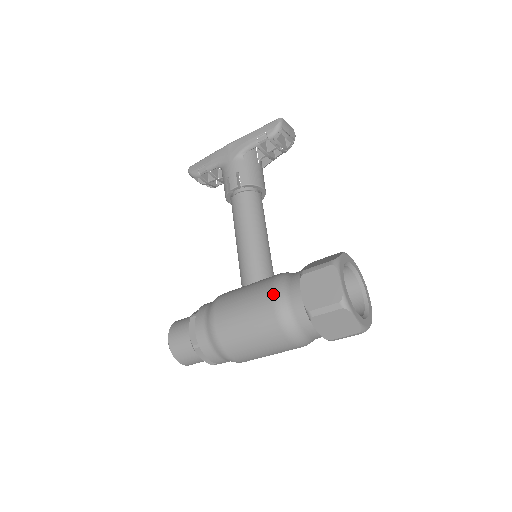
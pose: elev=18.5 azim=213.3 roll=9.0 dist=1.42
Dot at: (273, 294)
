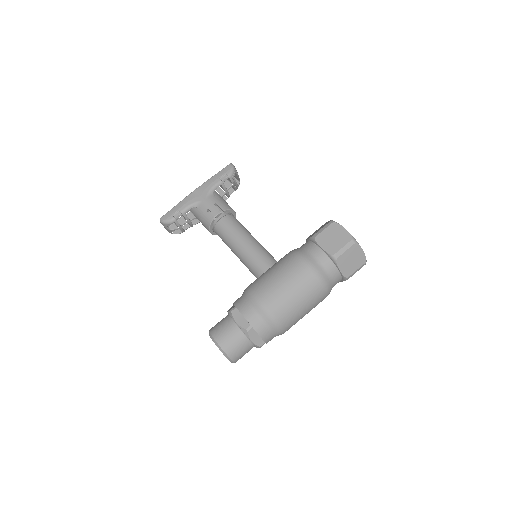
Dot at: (300, 258)
